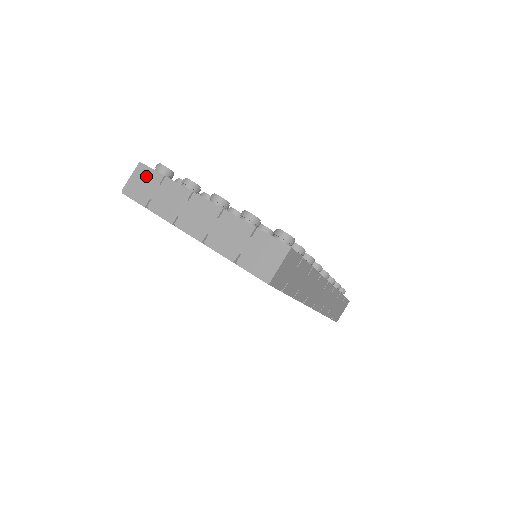
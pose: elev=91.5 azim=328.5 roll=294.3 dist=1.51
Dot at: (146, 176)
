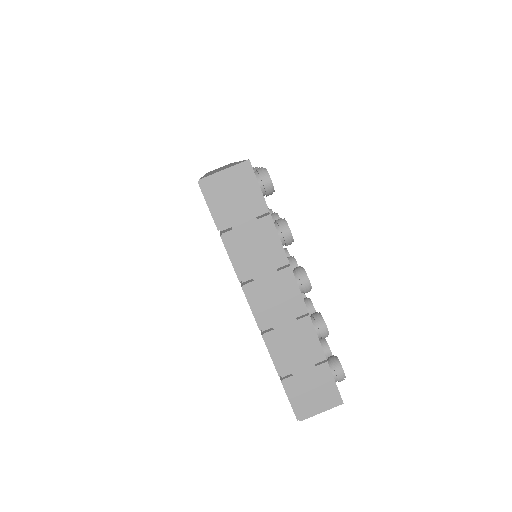
Dot at: (246, 190)
